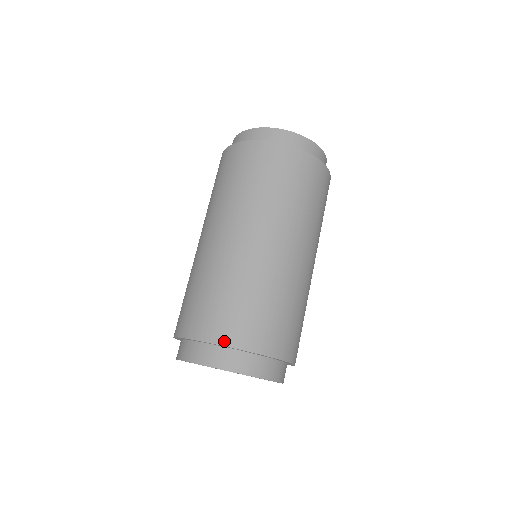
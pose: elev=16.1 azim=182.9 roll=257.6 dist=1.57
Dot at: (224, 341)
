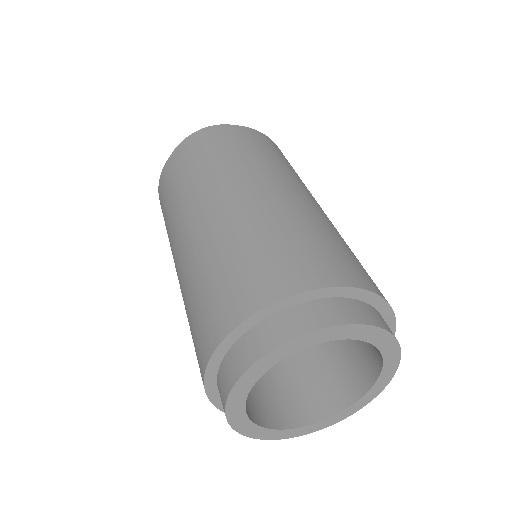
Dot at: (365, 285)
